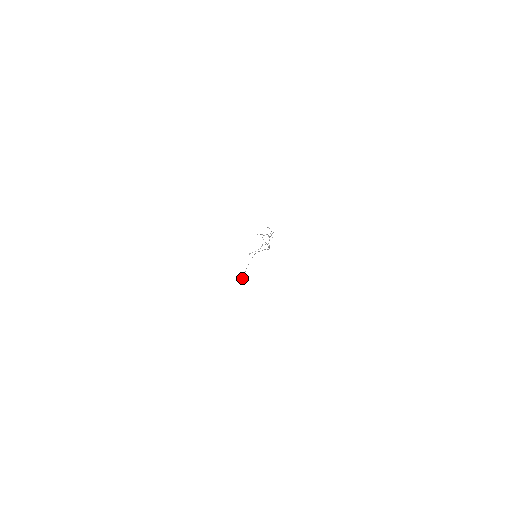
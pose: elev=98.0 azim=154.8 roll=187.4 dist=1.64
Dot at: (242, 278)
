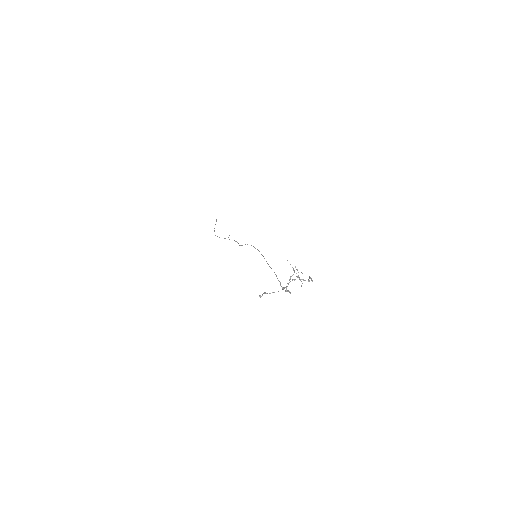
Dot at: occluded
